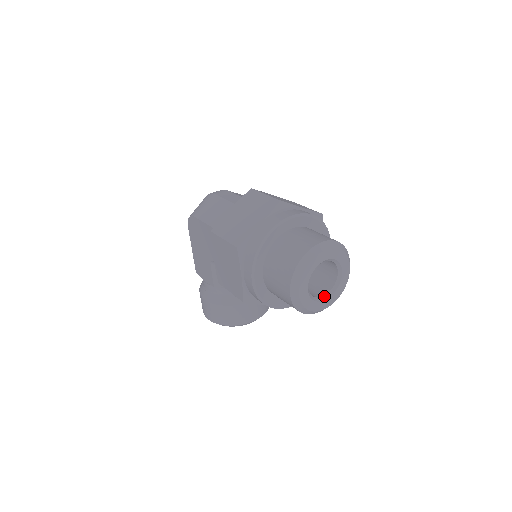
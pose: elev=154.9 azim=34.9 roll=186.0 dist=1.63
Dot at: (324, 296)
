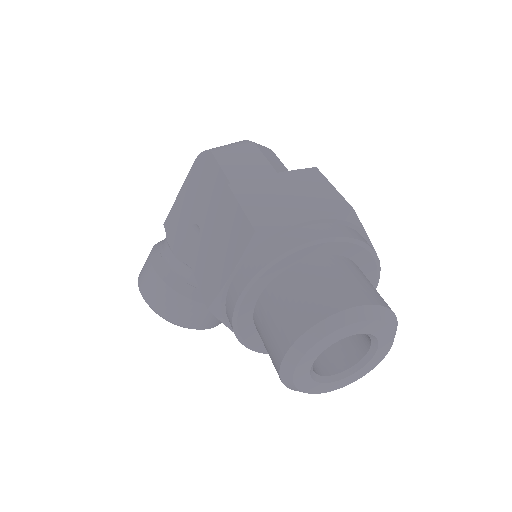
Dot at: (325, 376)
